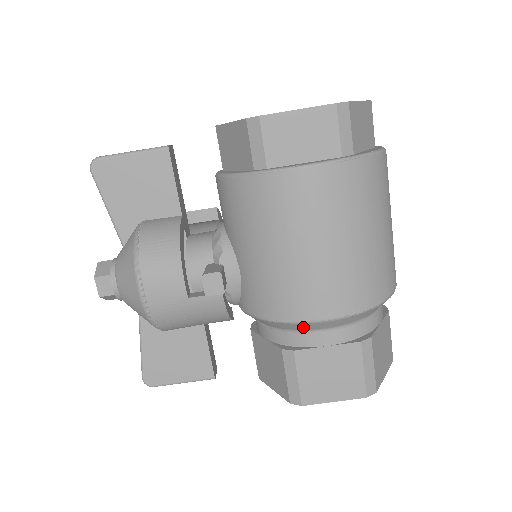
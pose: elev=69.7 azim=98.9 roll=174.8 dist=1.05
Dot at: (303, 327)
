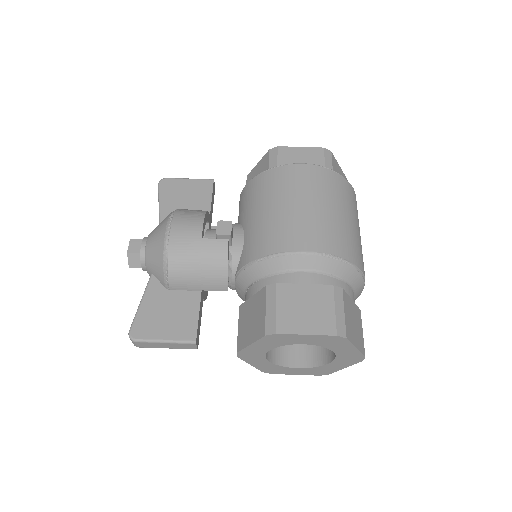
Dot at: (287, 263)
